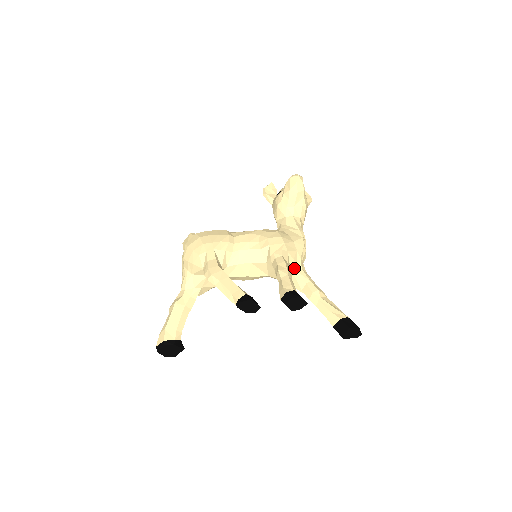
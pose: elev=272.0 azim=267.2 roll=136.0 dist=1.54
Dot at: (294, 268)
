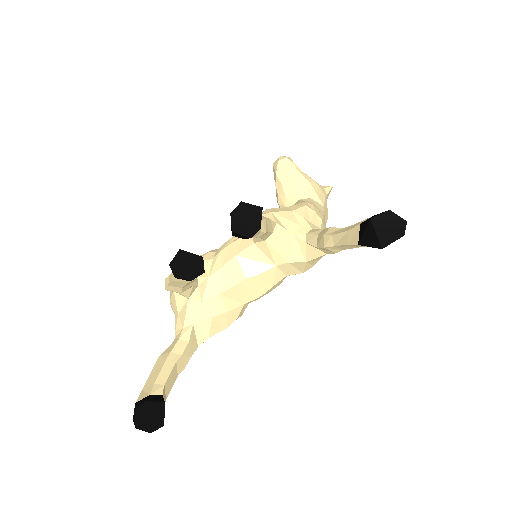
Dot at: (297, 231)
